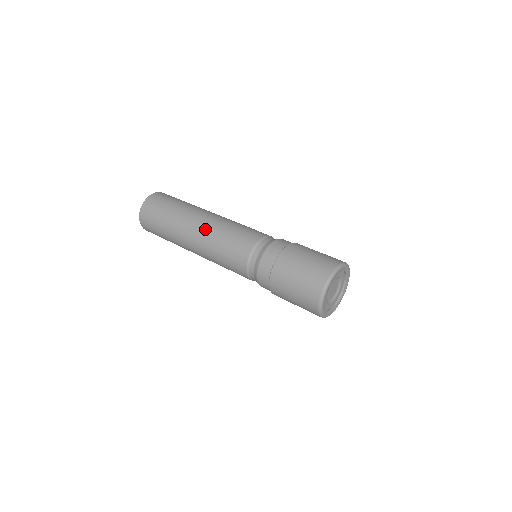
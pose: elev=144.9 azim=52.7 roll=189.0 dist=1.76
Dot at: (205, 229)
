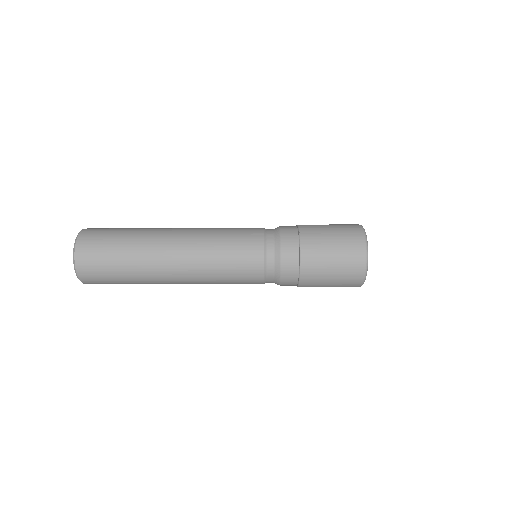
Dot at: occluded
